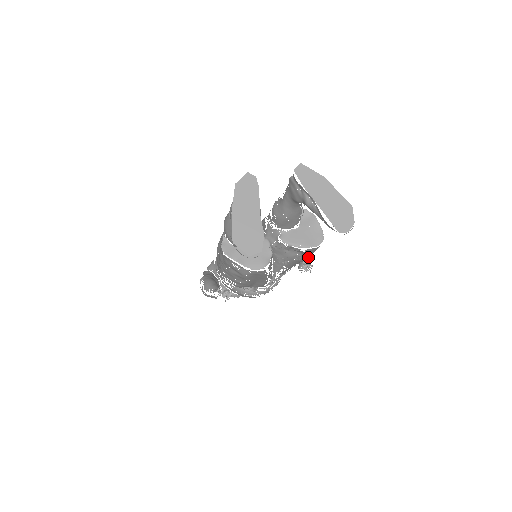
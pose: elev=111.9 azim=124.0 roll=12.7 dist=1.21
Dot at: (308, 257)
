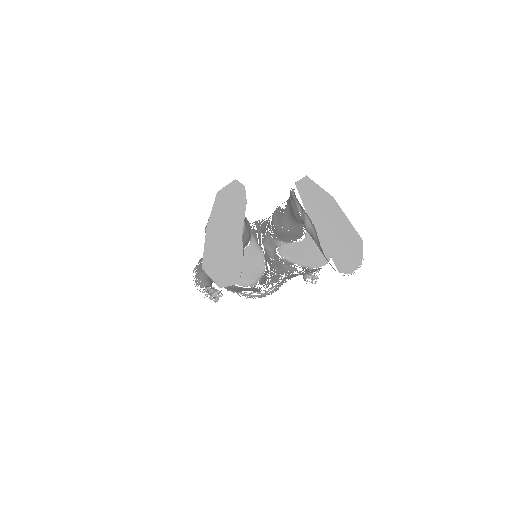
Dot at: occluded
